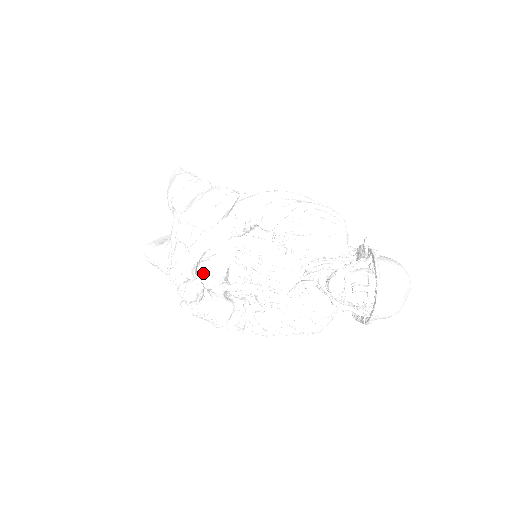
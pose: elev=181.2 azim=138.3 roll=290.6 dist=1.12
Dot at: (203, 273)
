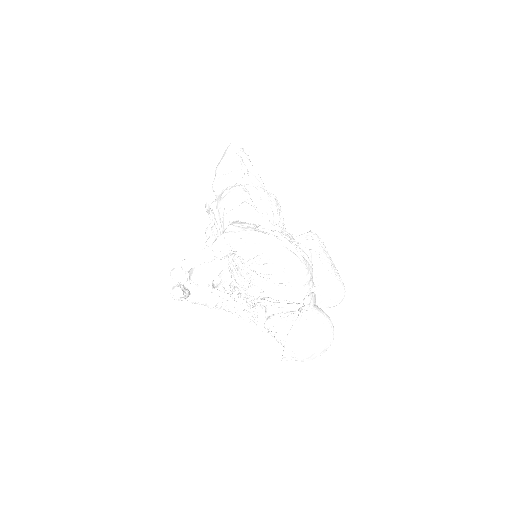
Dot at: (199, 273)
